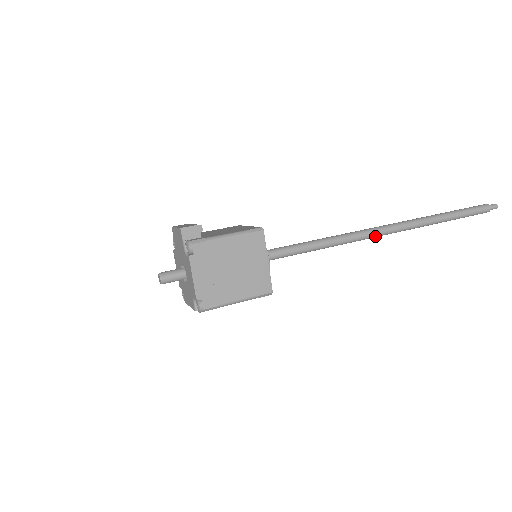
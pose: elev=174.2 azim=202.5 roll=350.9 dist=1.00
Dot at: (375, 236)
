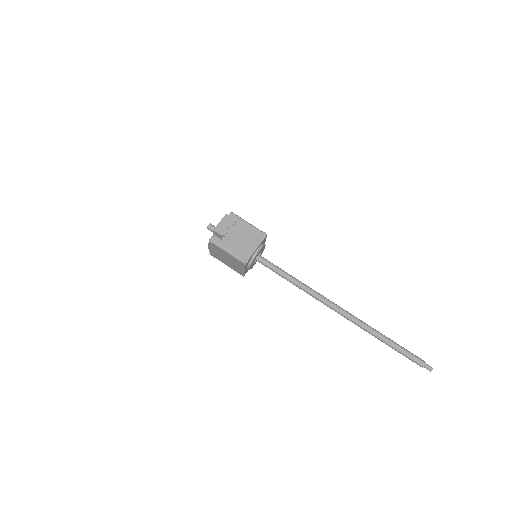
Dot at: (327, 305)
